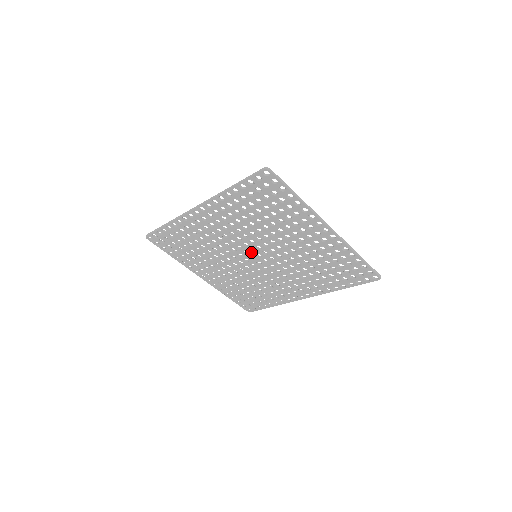
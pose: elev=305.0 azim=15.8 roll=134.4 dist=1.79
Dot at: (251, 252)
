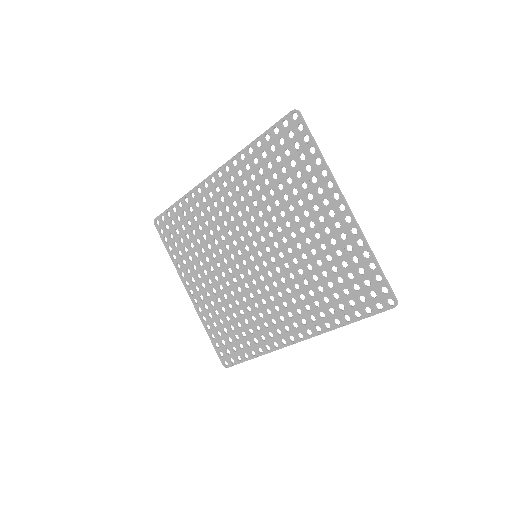
Dot at: (252, 248)
